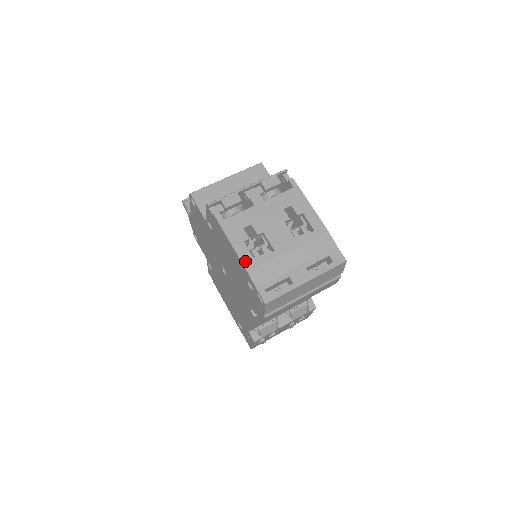
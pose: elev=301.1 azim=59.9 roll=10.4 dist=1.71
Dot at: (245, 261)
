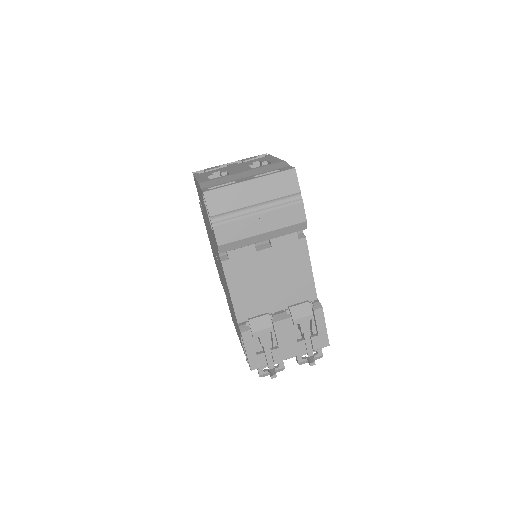
Dot at: (201, 181)
